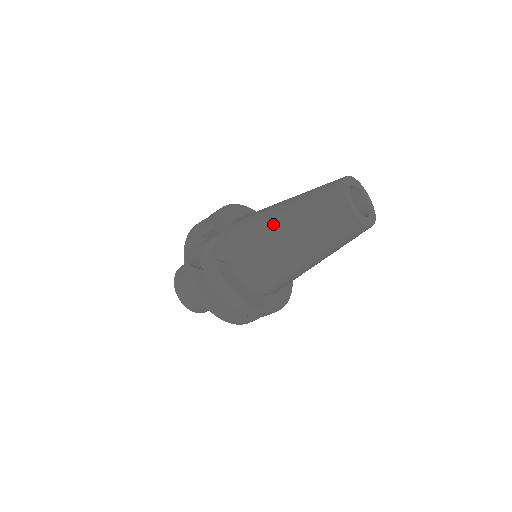
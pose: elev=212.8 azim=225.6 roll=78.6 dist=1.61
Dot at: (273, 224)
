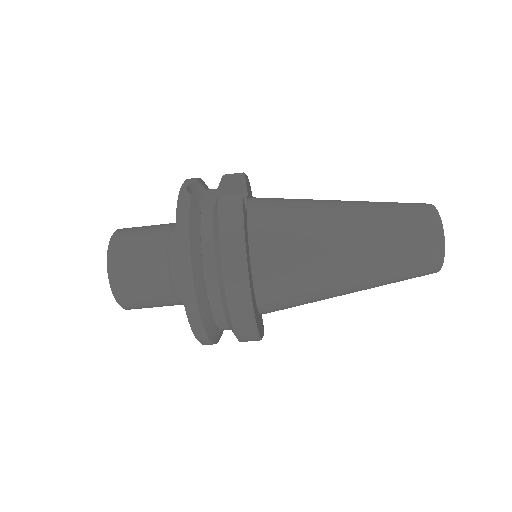
Dot at: (330, 204)
